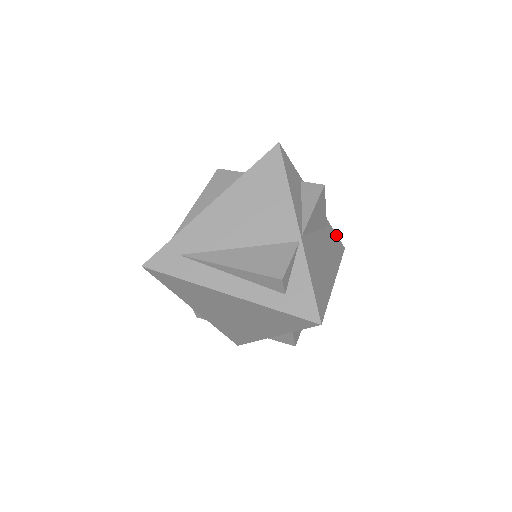
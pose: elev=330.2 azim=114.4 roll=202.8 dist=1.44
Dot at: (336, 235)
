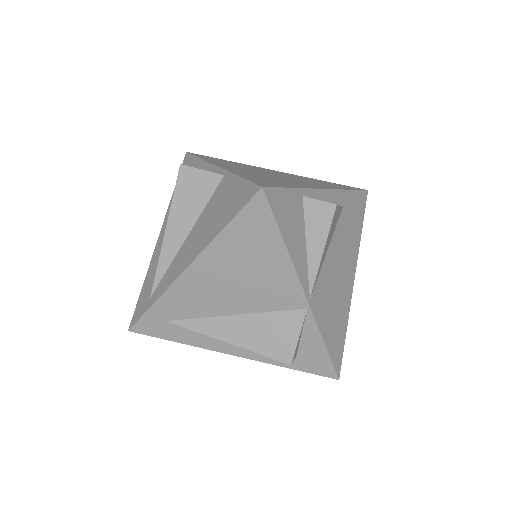
Dot at: (356, 192)
